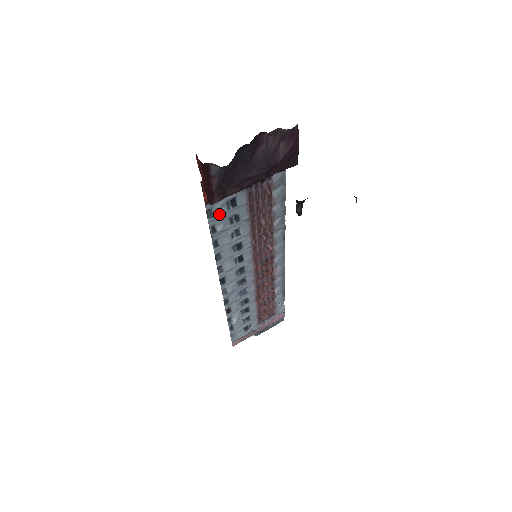
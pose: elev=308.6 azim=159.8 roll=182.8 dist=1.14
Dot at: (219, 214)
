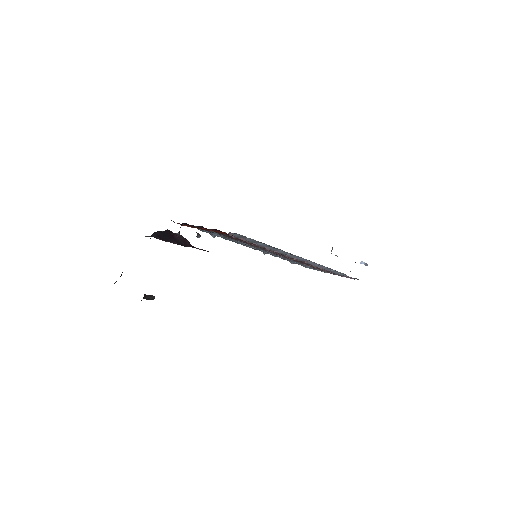
Dot at: (204, 231)
